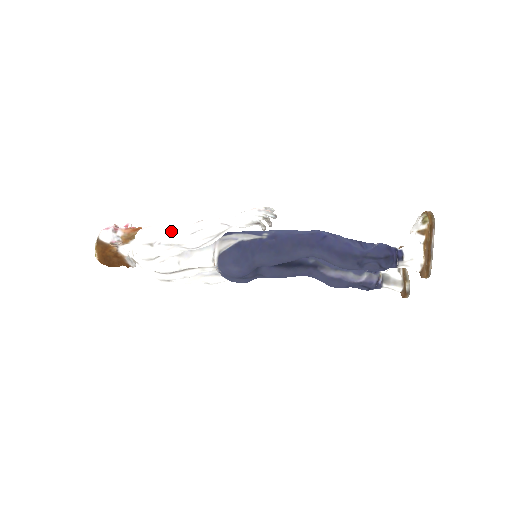
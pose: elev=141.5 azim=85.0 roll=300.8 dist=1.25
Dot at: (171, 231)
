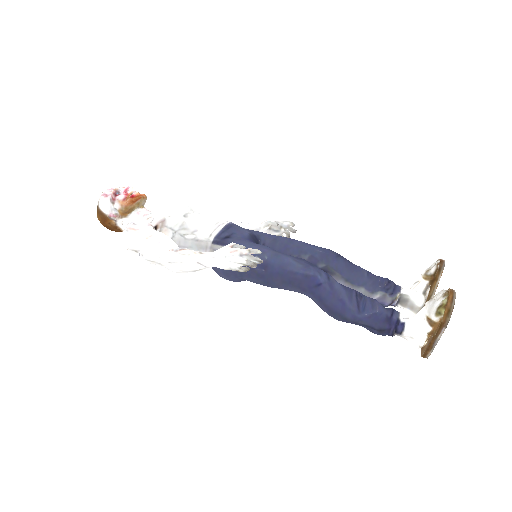
Dot at: (153, 244)
